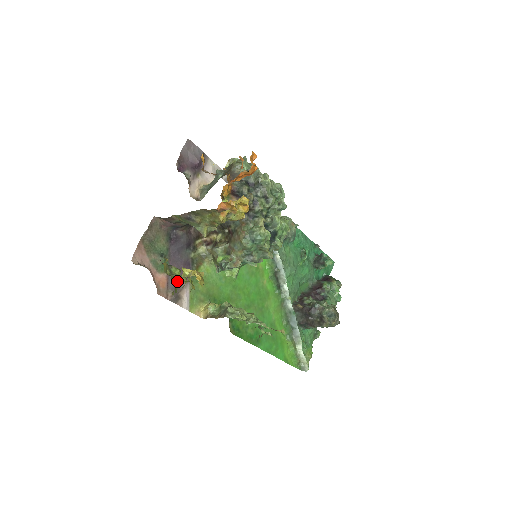
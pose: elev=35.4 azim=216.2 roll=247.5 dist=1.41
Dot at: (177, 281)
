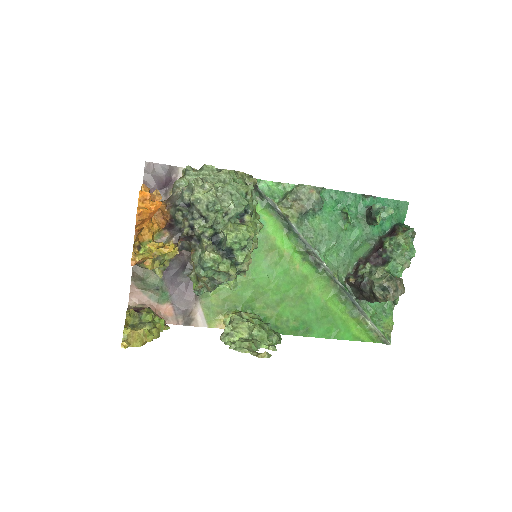
Dot at: (184, 305)
